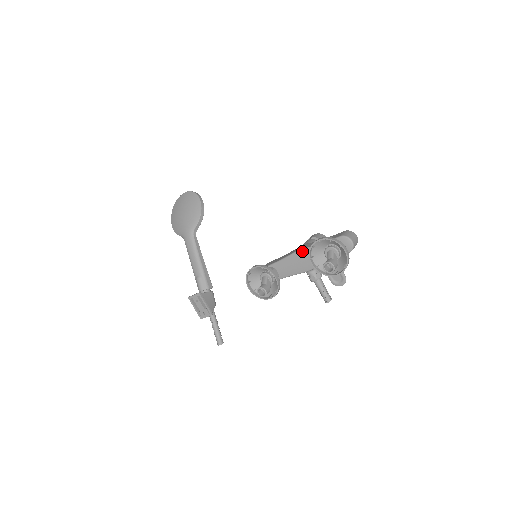
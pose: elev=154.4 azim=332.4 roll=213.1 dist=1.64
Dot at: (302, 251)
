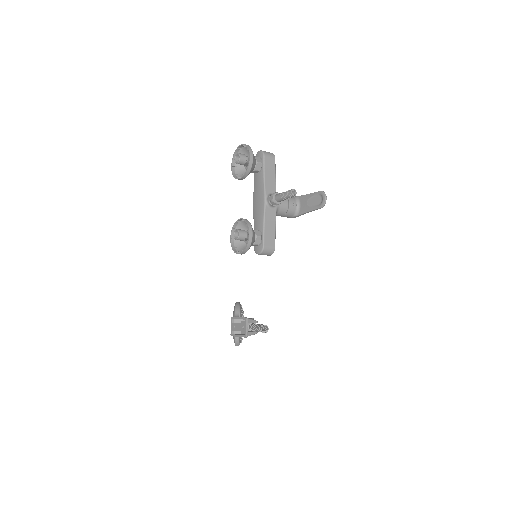
Dot at: (253, 199)
